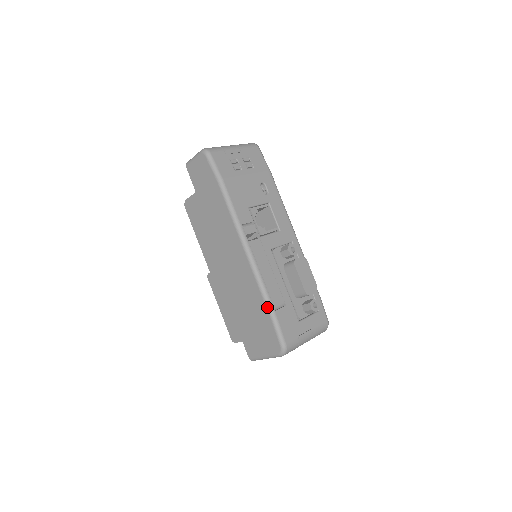
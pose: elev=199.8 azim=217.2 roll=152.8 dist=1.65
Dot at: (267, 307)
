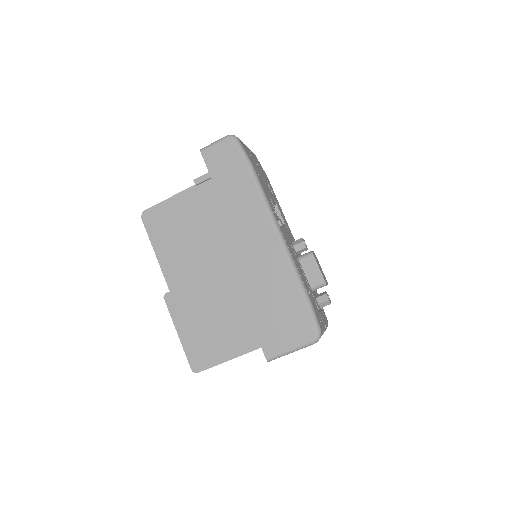
Dot at: (302, 290)
